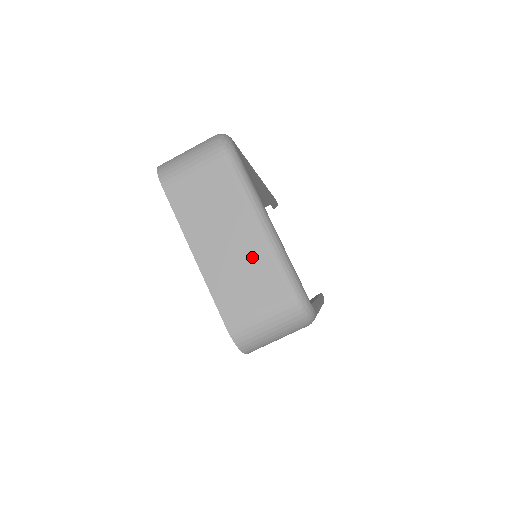
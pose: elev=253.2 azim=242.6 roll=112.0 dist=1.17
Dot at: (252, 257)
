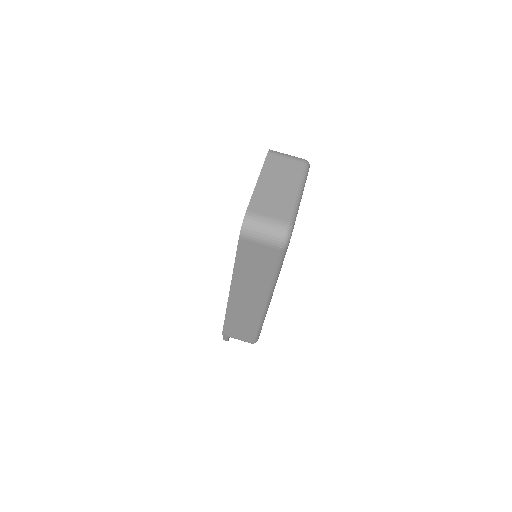
Dot at: (283, 198)
